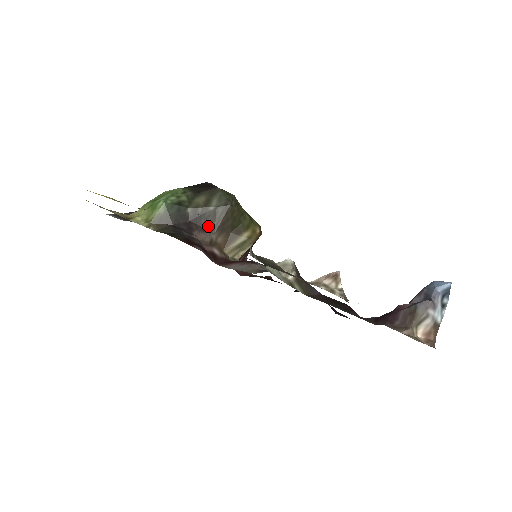
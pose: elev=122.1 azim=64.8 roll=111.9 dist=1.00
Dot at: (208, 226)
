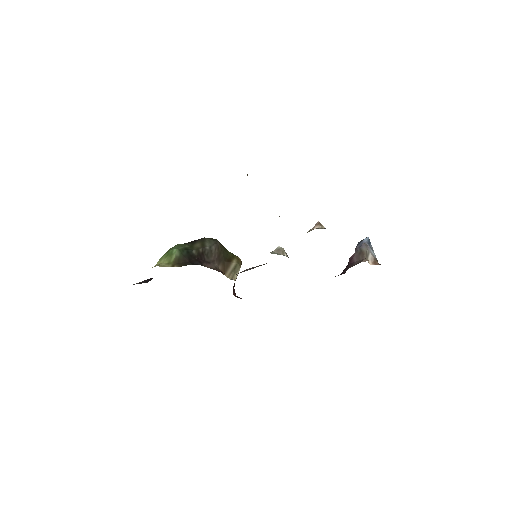
Dot at: (210, 260)
